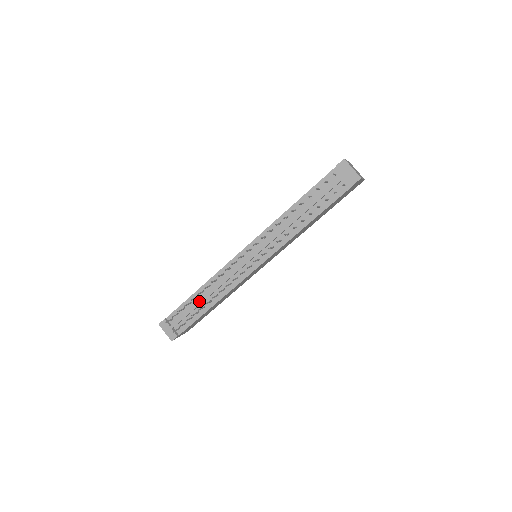
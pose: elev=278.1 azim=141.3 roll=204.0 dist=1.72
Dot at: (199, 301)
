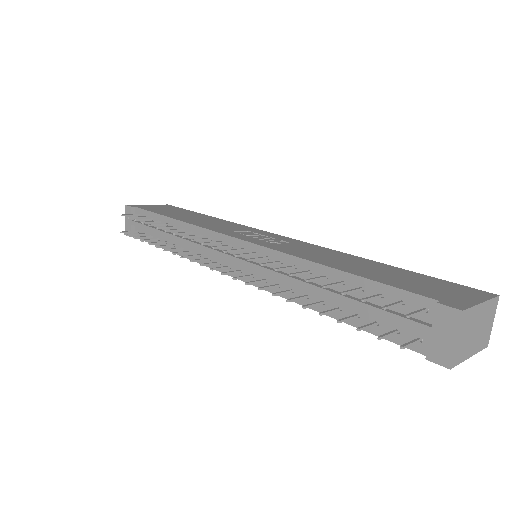
Dot at: (164, 232)
